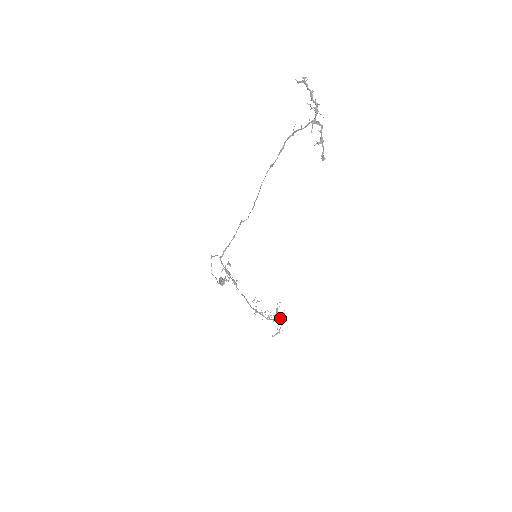
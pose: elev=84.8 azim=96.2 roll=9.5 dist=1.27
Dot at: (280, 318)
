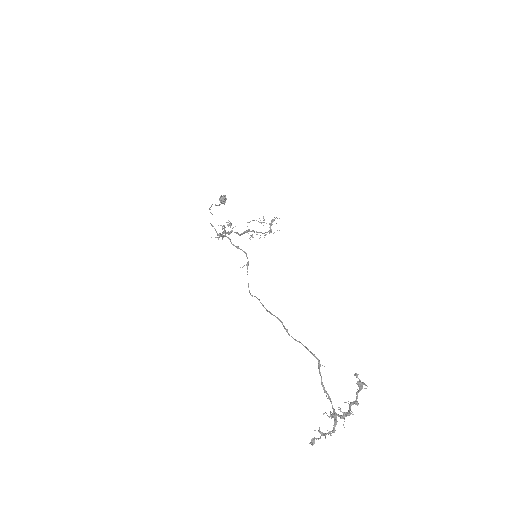
Dot at: (271, 232)
